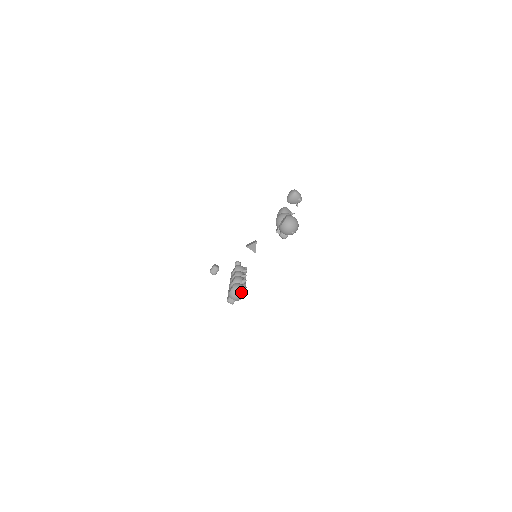
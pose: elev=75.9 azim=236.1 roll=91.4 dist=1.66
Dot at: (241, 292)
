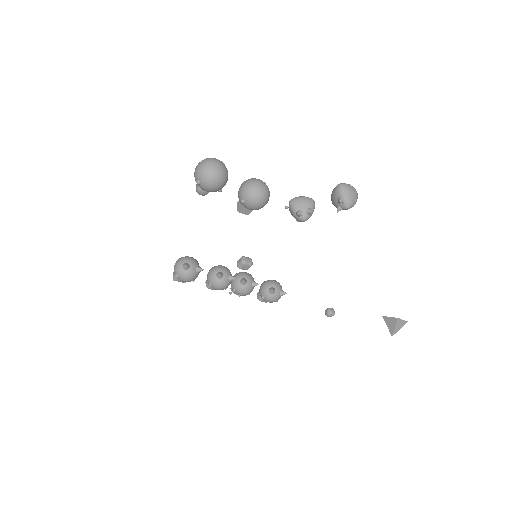
Dot at: (180, 267)
